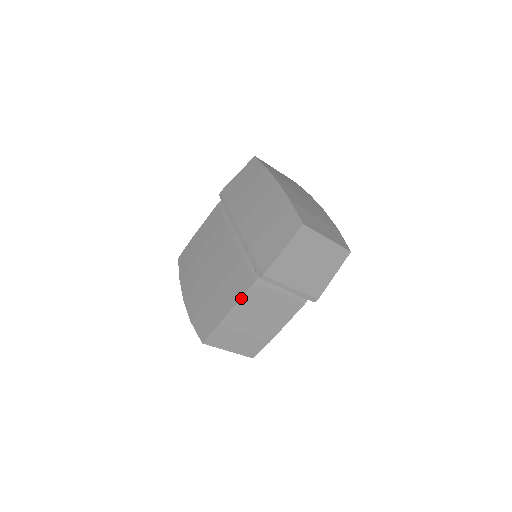
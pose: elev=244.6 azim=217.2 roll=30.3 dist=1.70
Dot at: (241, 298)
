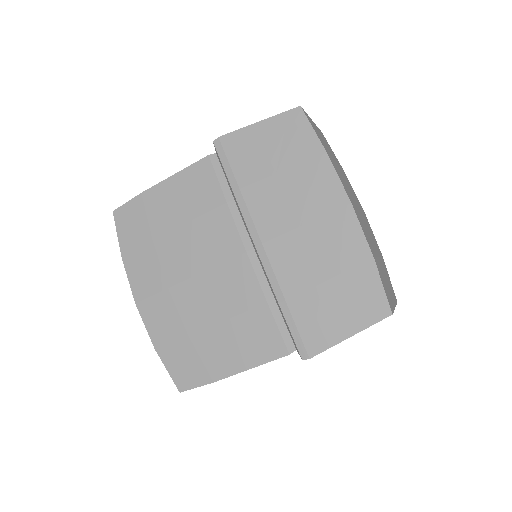
Dot at: occluded
